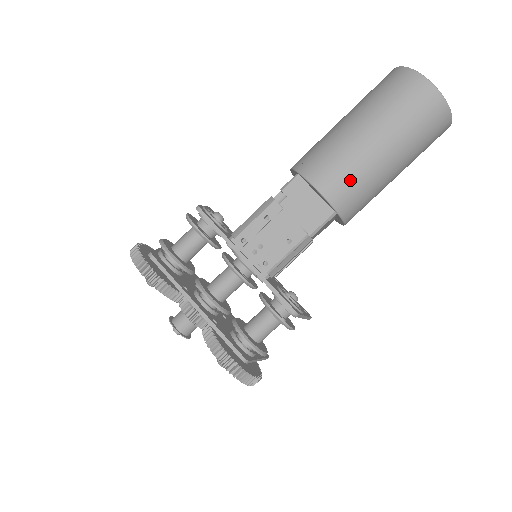
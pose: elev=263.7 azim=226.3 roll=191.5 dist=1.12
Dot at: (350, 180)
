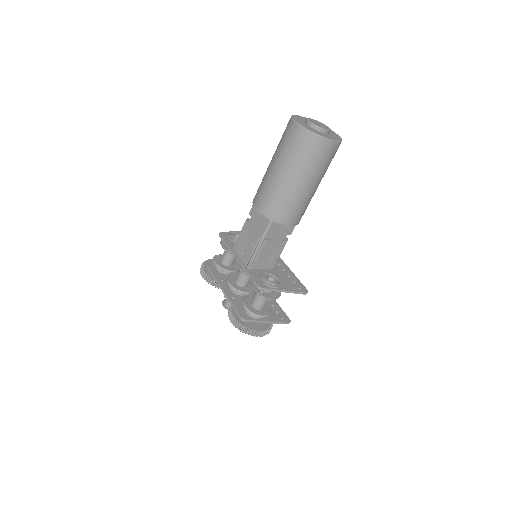
Dot at: (269, 199)
